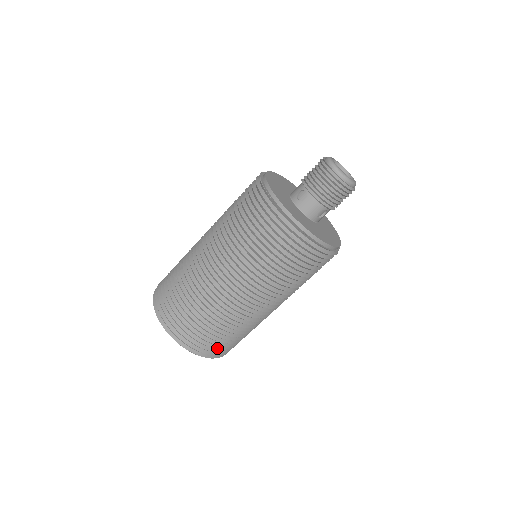
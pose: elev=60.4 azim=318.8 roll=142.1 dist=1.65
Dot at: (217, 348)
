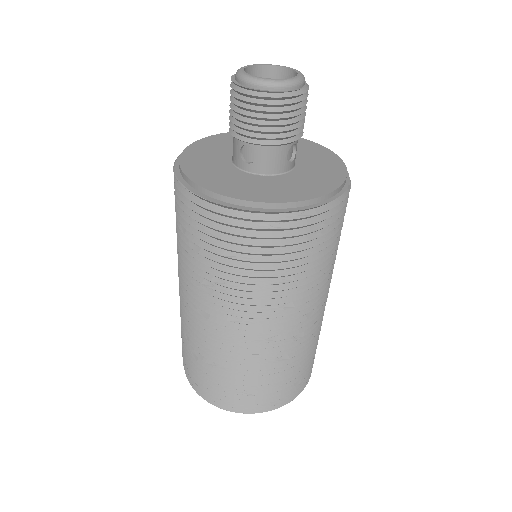
Dot at: (299, 382)
